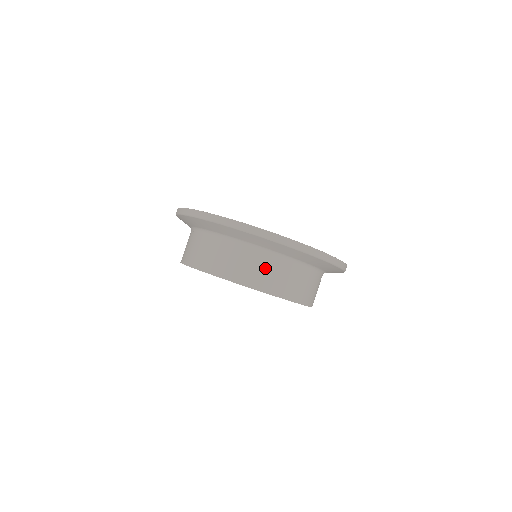
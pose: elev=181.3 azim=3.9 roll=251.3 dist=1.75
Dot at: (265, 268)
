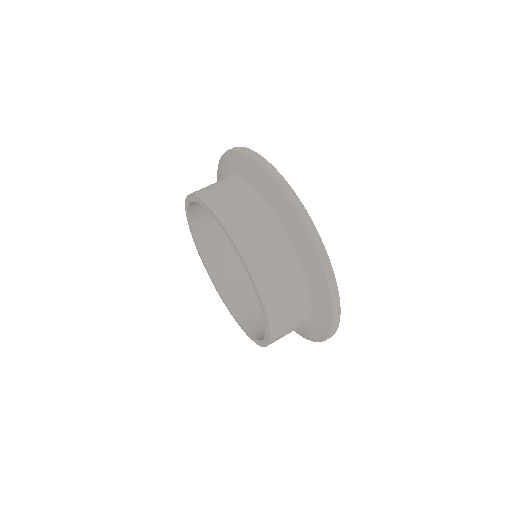
Dot at: (249, 214)
